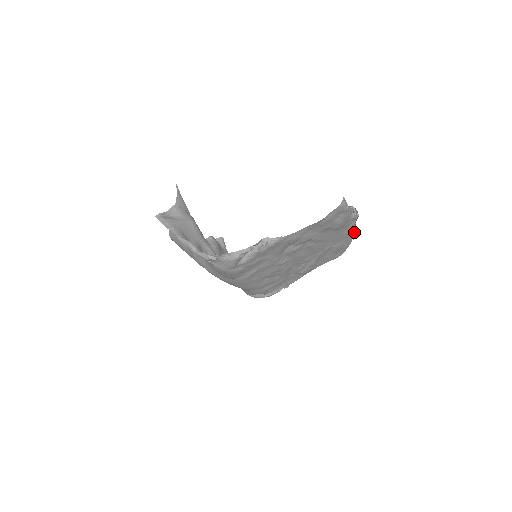
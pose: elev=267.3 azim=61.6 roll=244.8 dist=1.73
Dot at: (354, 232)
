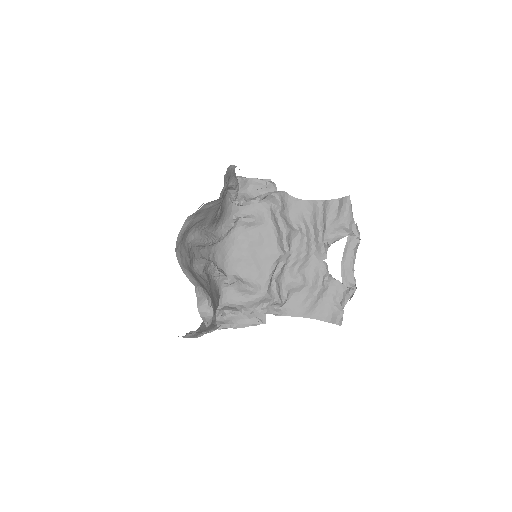
Dot at: (355, 244)
